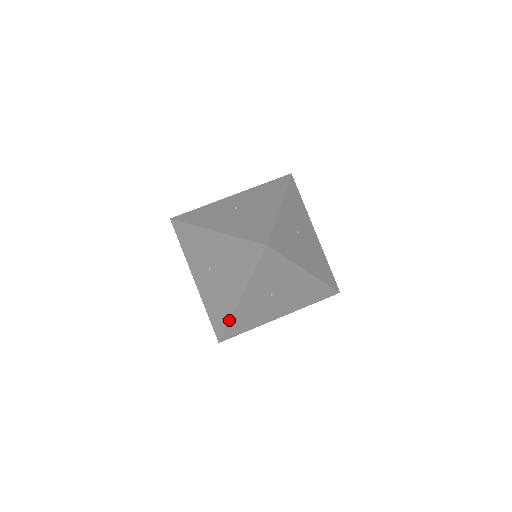
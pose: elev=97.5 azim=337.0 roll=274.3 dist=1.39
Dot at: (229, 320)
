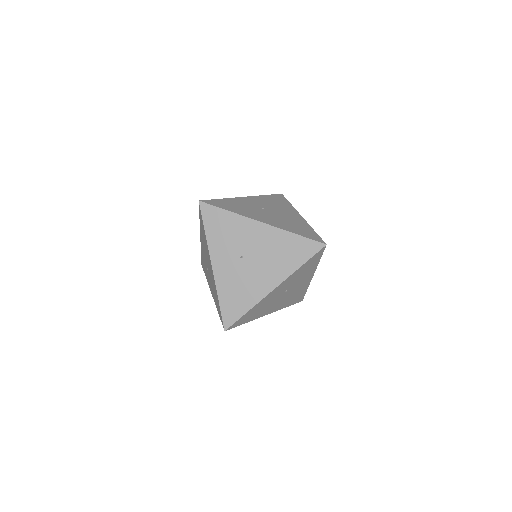
Dot at: (217, 297)
